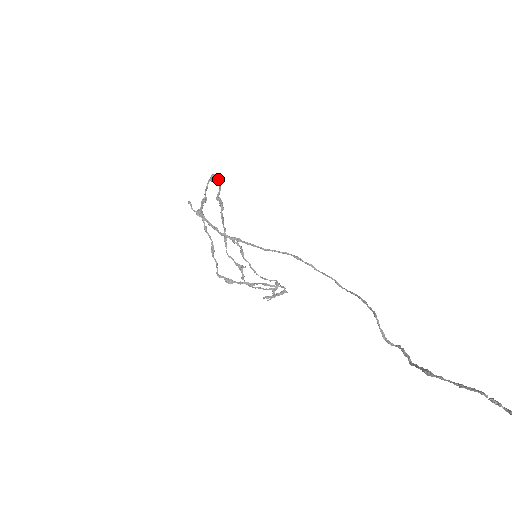
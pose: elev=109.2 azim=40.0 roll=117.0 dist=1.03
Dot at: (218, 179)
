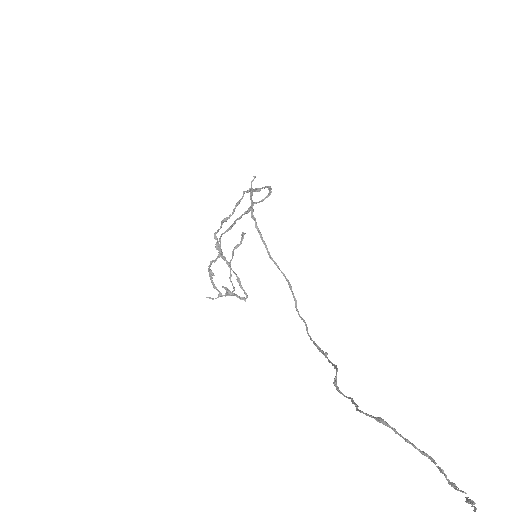
Dot at: (267, 195)
